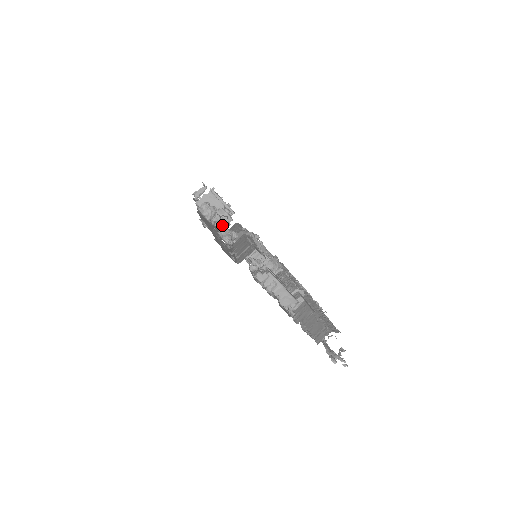
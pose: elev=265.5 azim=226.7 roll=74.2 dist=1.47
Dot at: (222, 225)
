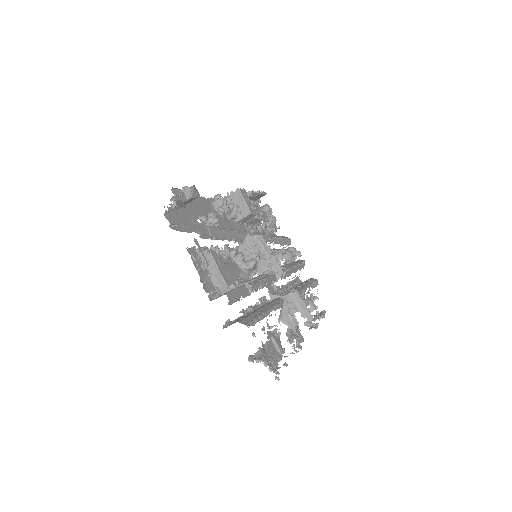
Dot at: (260, 230)
